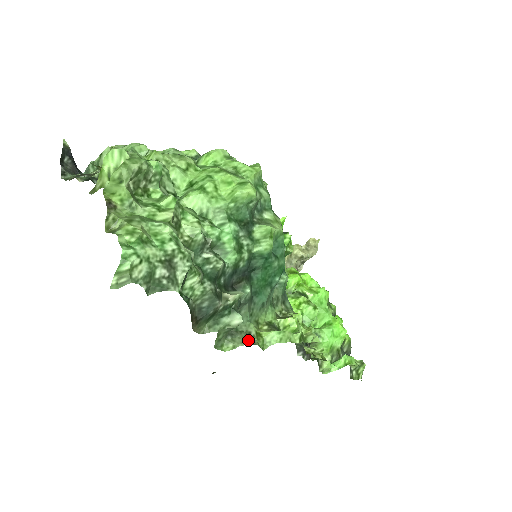
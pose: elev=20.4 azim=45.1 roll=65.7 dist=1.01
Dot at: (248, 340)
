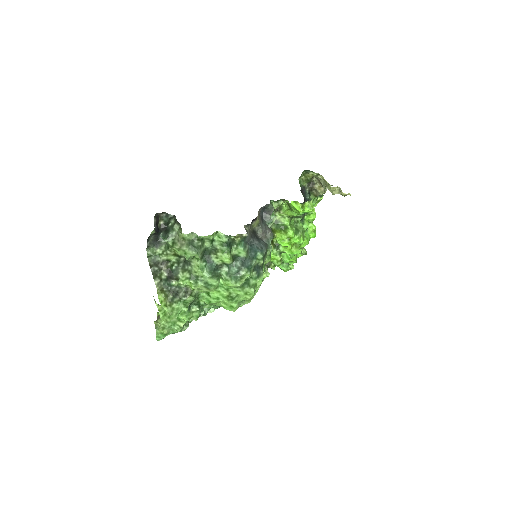
Dot at: occluded
